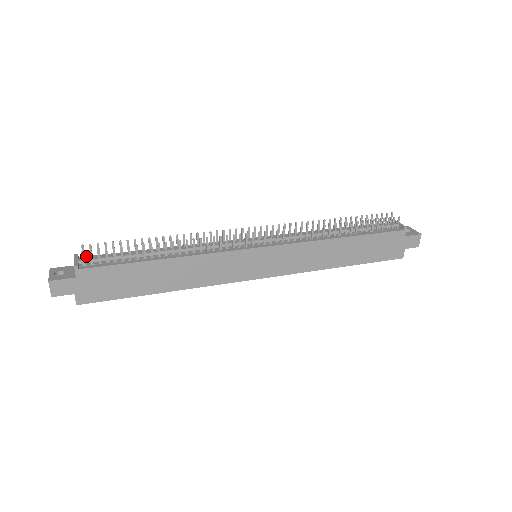
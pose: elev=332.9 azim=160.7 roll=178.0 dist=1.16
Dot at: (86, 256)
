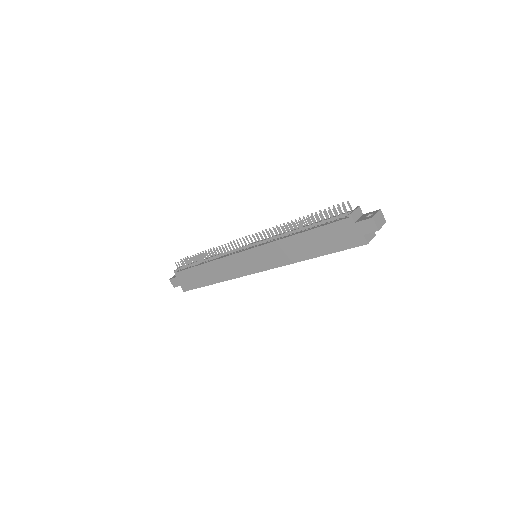
Dot at: occluded
